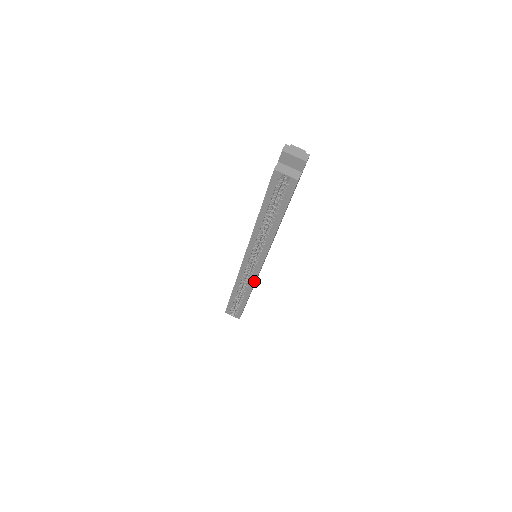
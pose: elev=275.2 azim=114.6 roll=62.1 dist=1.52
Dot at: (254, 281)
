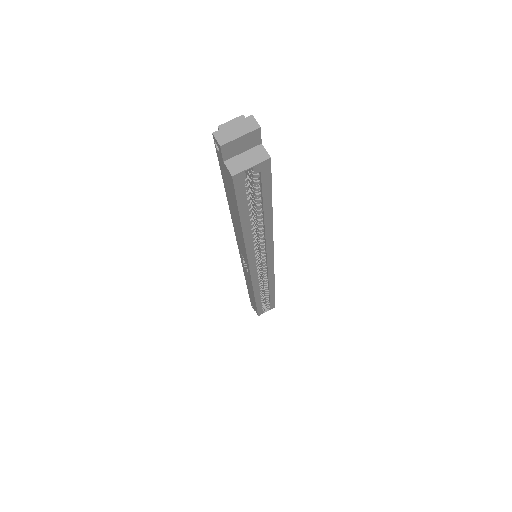
Dot at: (273, 275)
